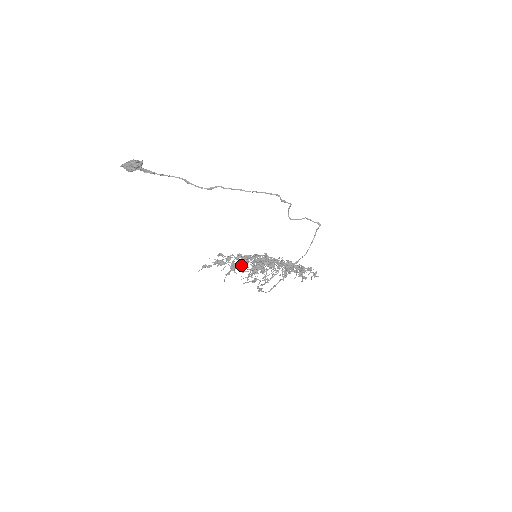
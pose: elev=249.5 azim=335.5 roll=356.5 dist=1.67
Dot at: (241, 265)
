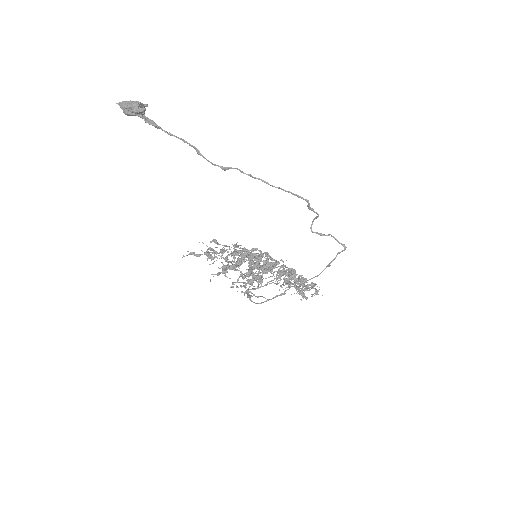
Dot at: (236, 266)
